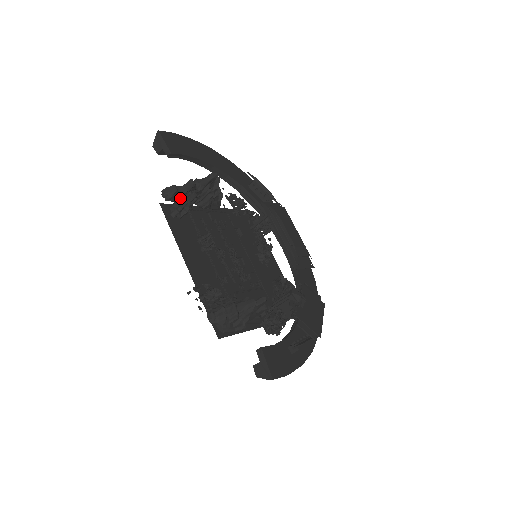
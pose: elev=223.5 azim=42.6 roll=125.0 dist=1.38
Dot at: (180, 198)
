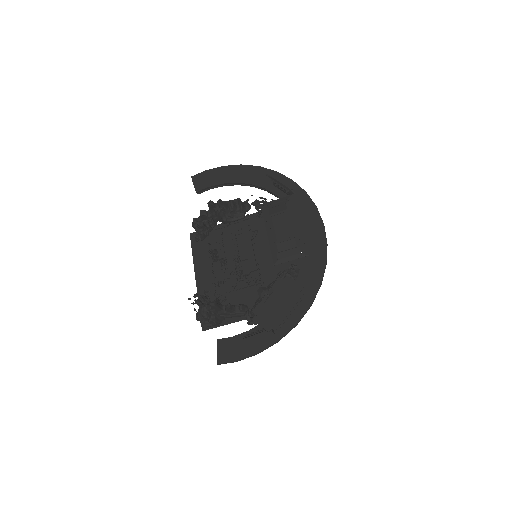
Dot at: occluded
